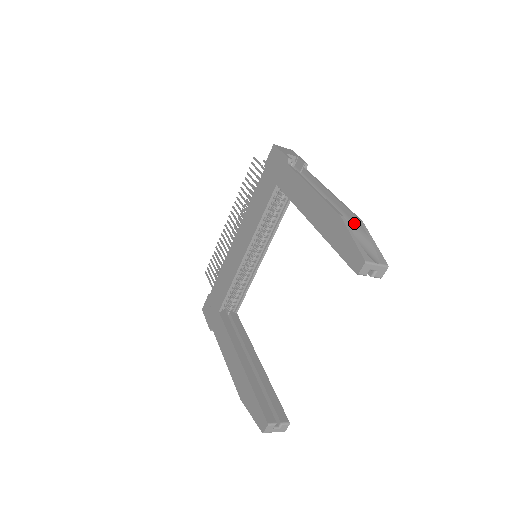
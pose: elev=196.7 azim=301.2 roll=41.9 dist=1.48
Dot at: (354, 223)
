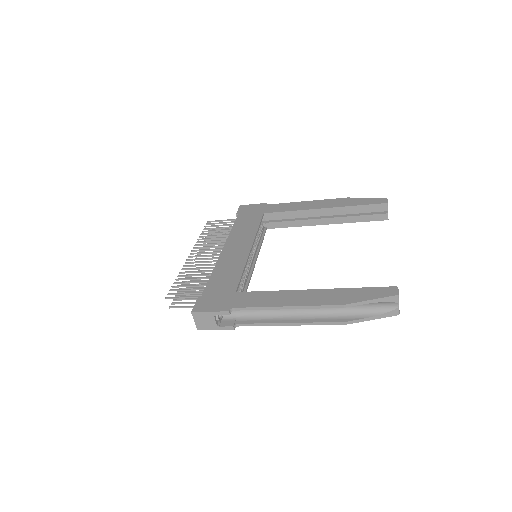
Dot at: occluded
